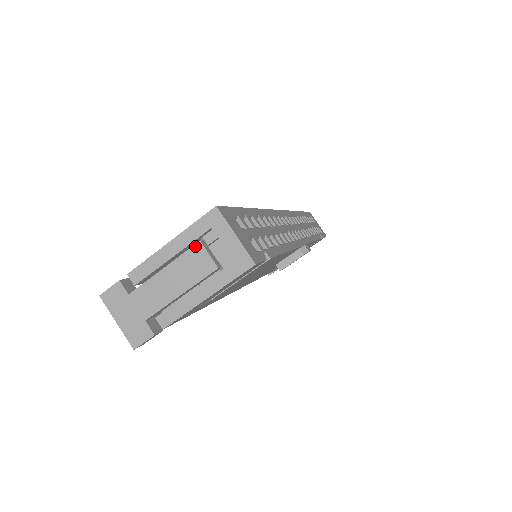
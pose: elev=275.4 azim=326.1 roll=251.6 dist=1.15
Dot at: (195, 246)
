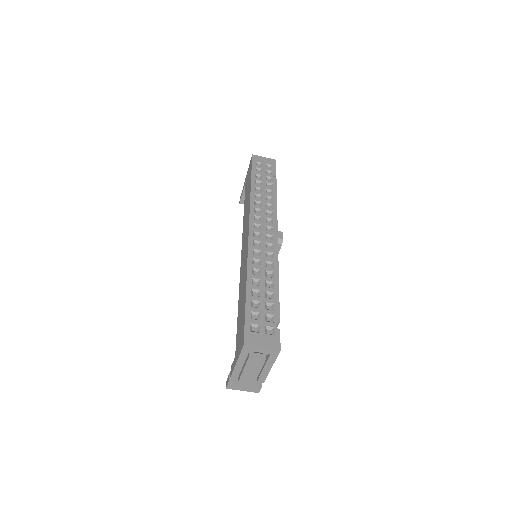
Dot at: (249, 359)
